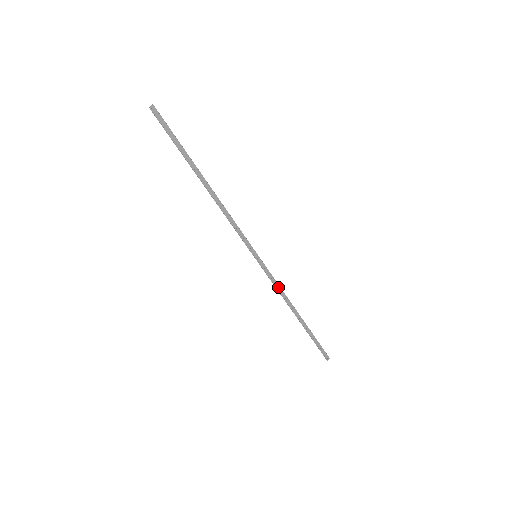
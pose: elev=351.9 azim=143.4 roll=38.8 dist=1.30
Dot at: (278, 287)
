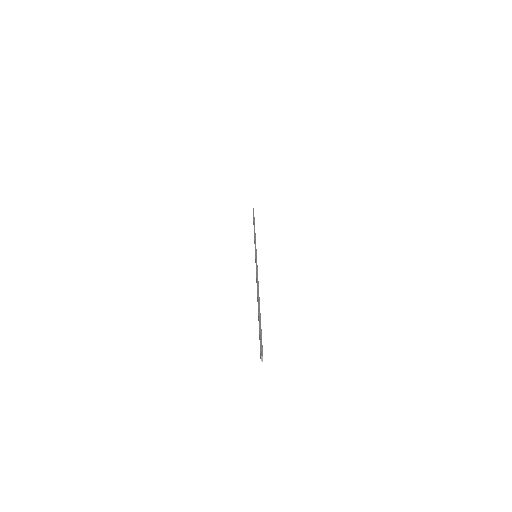
Dot at: (255, 240)
